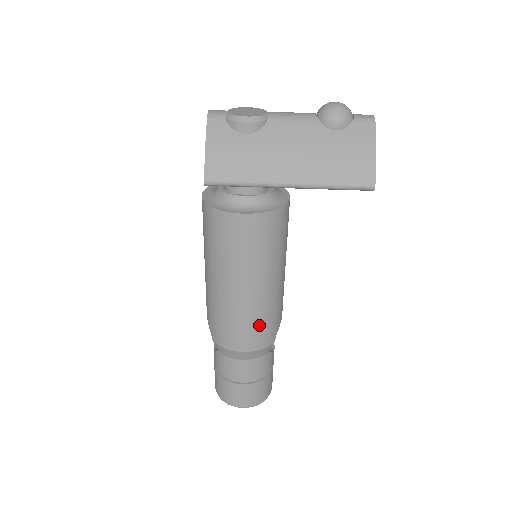
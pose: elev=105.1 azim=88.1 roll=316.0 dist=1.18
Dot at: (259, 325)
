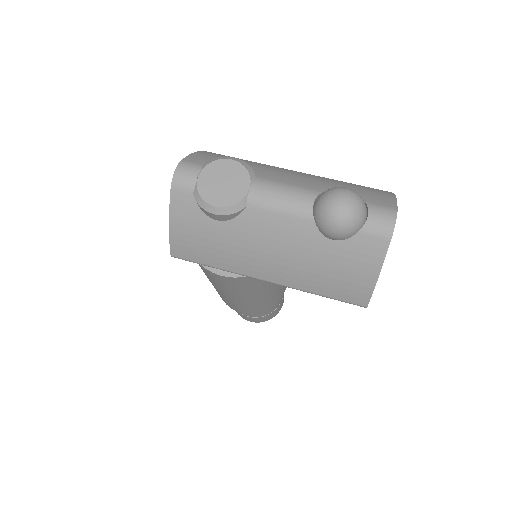
Dot at: (255, 308)
